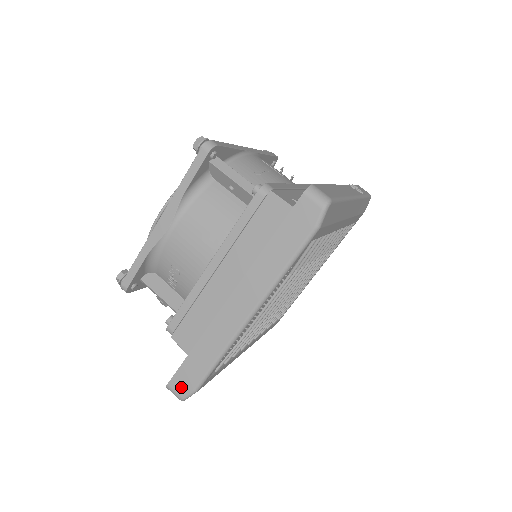
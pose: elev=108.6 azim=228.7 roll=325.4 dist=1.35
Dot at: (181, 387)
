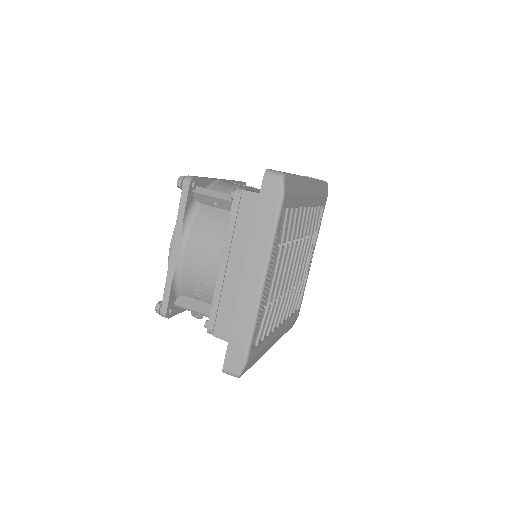
Dot at: (234, 365)
